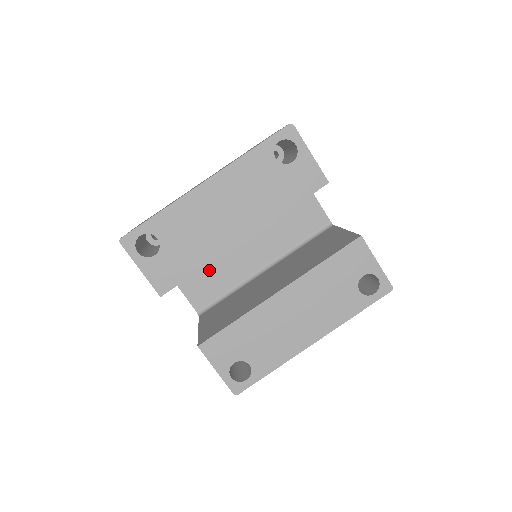
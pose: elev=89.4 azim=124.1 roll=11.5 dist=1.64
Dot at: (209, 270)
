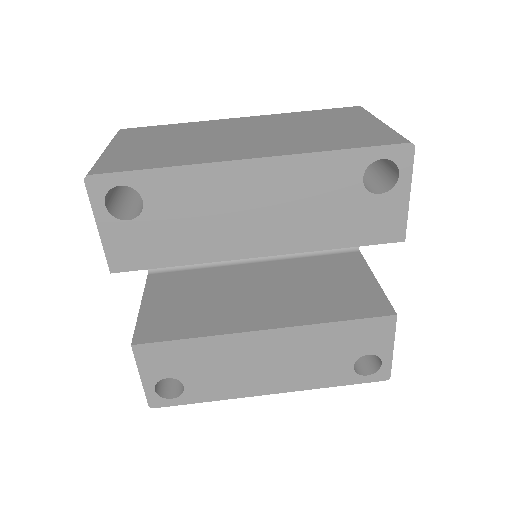
Dot at: occluded
